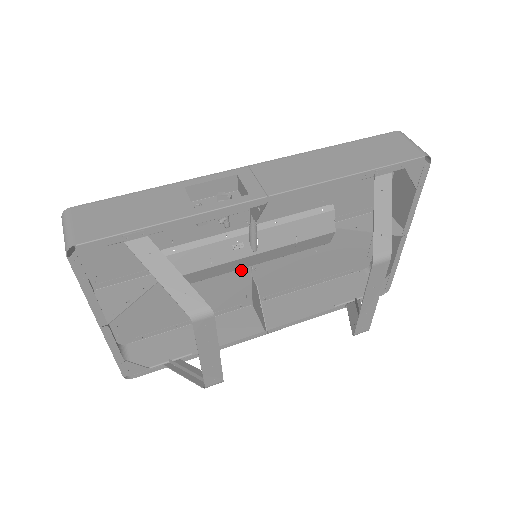
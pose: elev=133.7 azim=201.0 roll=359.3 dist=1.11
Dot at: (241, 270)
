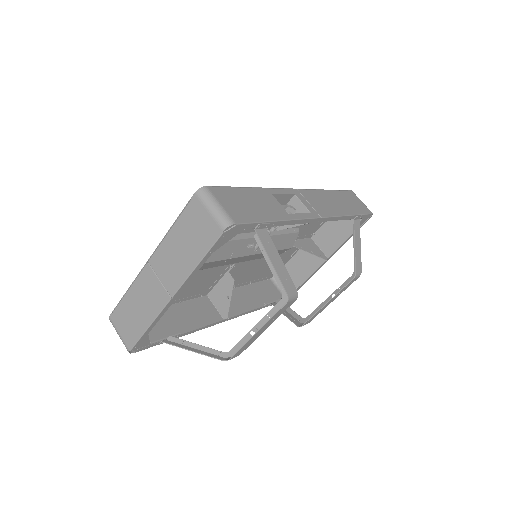
Dot at: occluded
